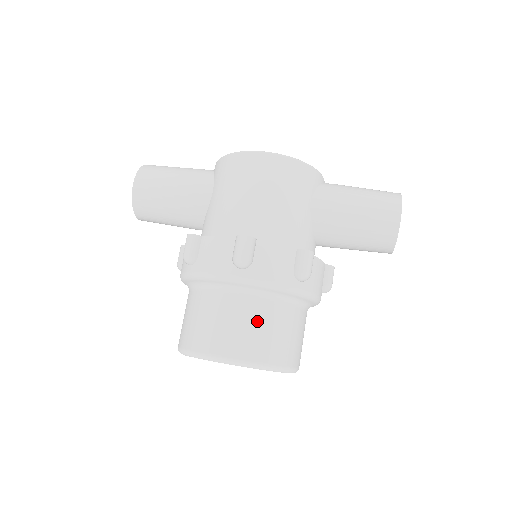
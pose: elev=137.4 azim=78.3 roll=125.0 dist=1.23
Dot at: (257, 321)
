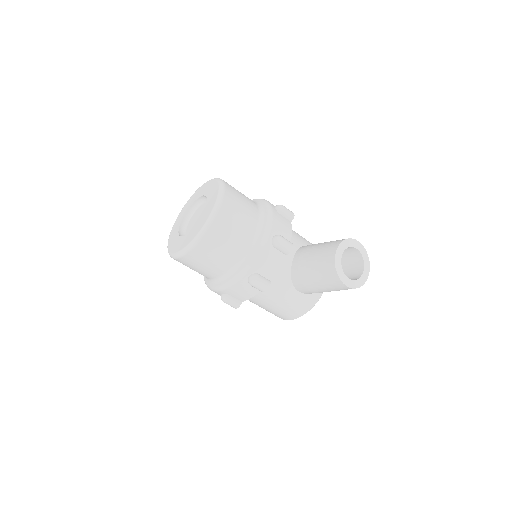
Dot at: occluded
